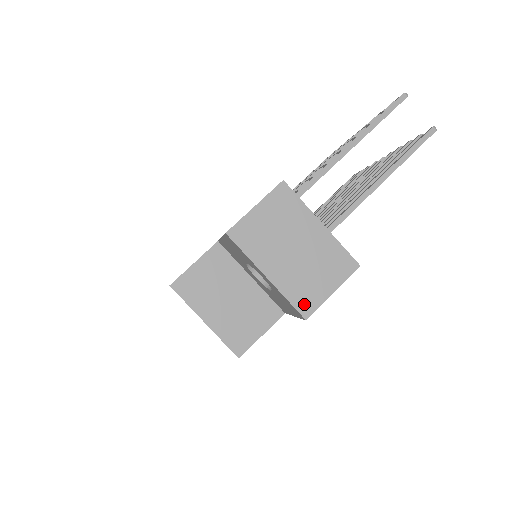
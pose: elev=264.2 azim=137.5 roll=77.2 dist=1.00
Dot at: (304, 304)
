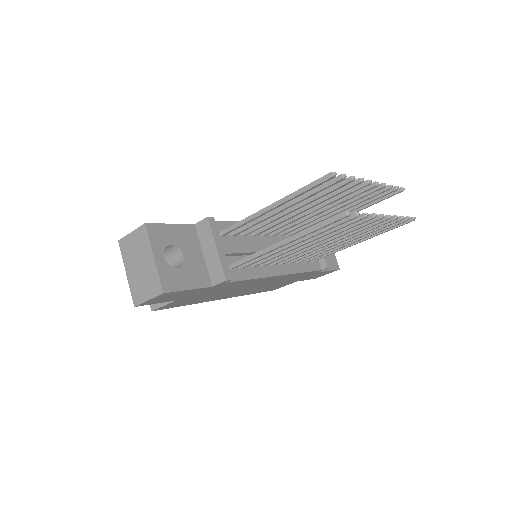
Dot at: (136, 298)
